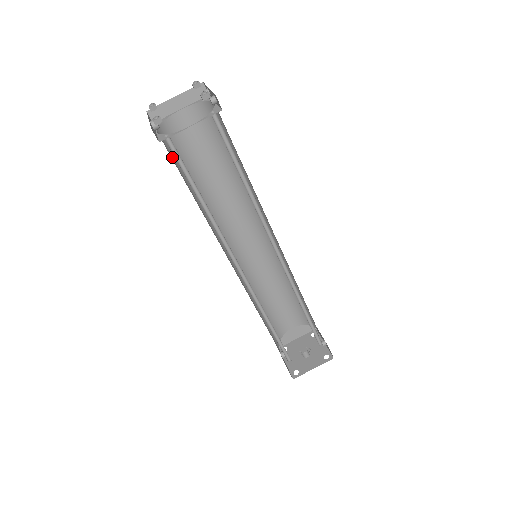
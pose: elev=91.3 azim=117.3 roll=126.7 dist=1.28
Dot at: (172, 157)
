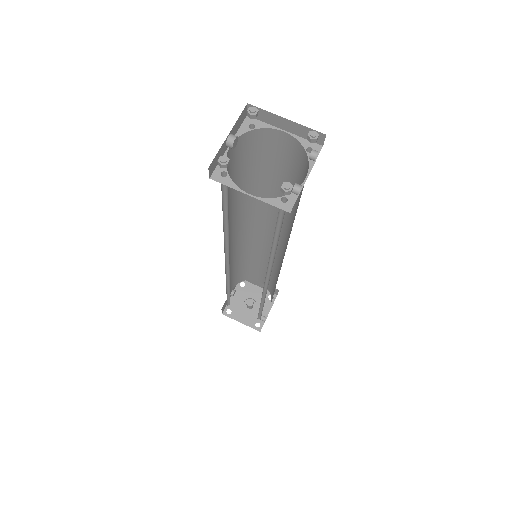
Dot at: (234, 164)
